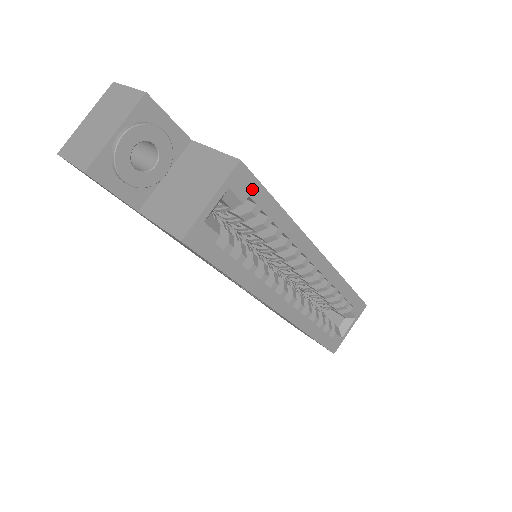
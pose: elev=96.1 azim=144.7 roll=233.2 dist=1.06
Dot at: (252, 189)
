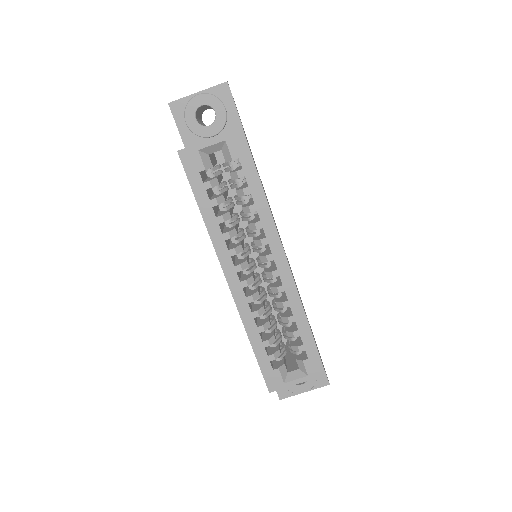
Dot at: (243, 155)
